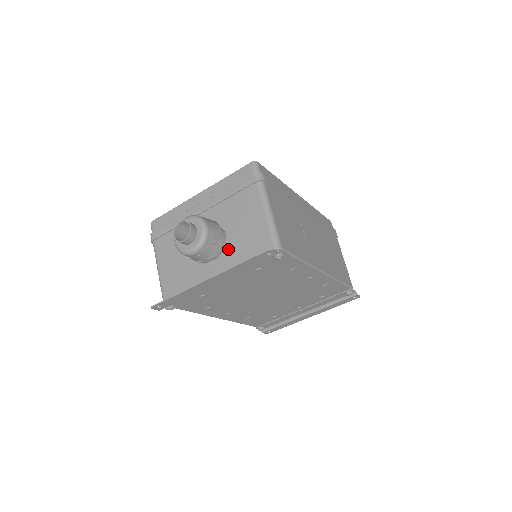
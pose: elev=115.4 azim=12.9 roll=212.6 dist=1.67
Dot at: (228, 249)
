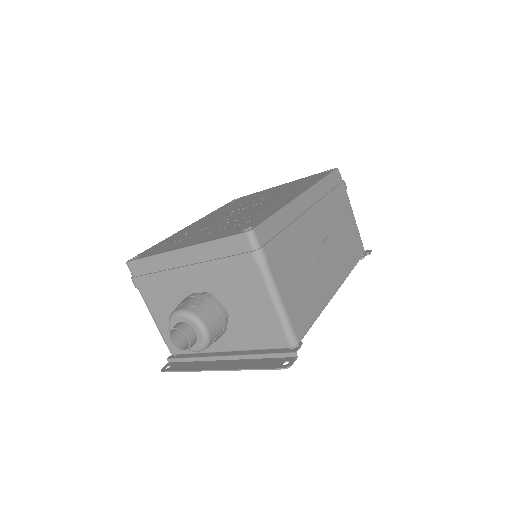
Dot at: (233, 328)
